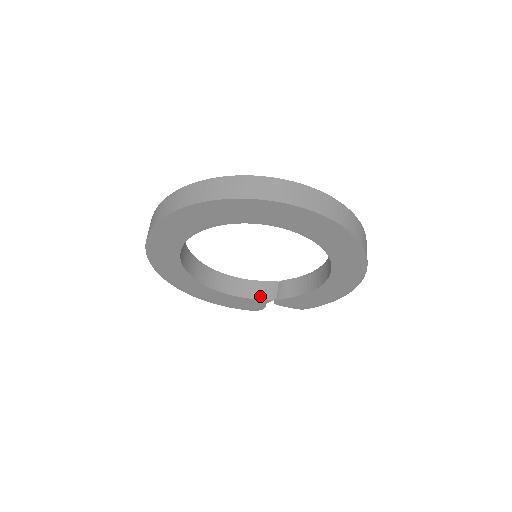
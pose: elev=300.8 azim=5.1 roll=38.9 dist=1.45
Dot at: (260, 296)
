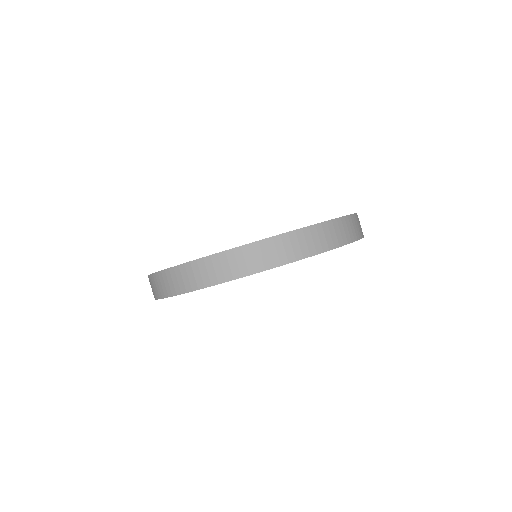
Dot at: occluded
